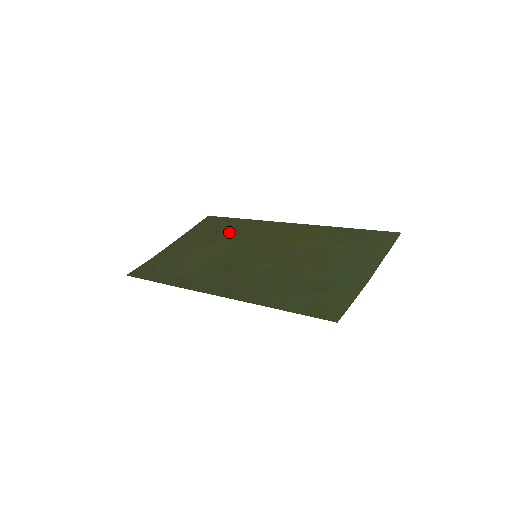
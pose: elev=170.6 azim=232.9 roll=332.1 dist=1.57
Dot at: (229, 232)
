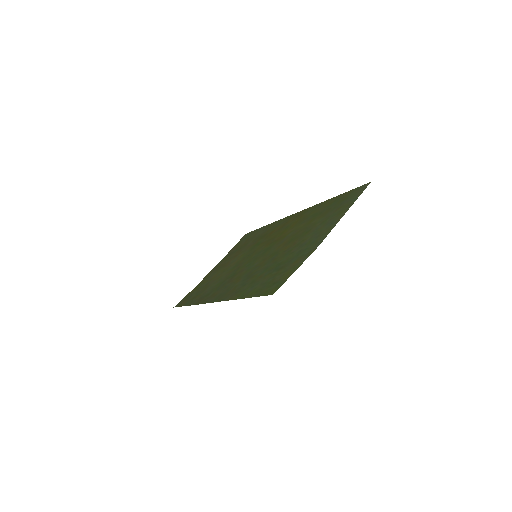
Dot at: (251, 242)
